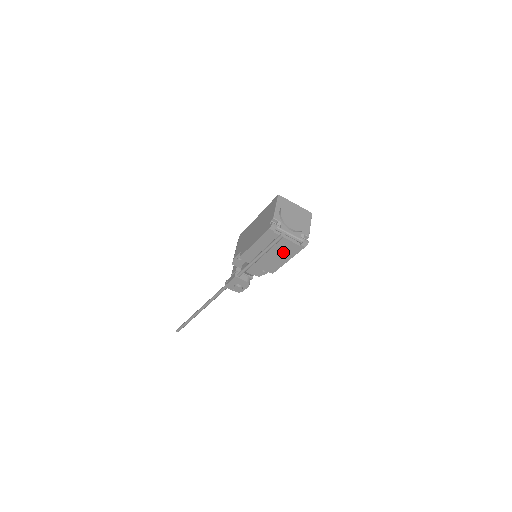
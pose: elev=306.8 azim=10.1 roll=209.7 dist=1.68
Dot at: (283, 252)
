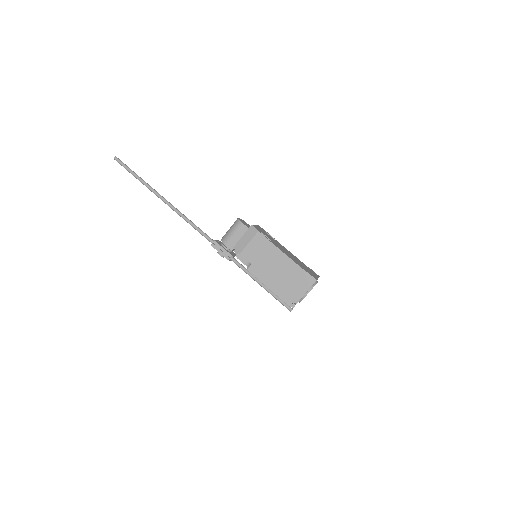
Dot at: occluded
